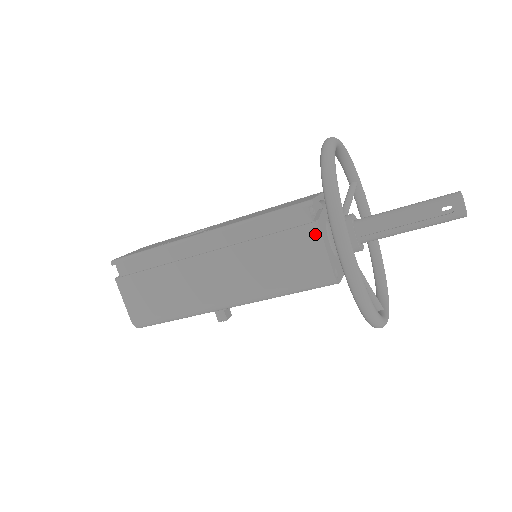
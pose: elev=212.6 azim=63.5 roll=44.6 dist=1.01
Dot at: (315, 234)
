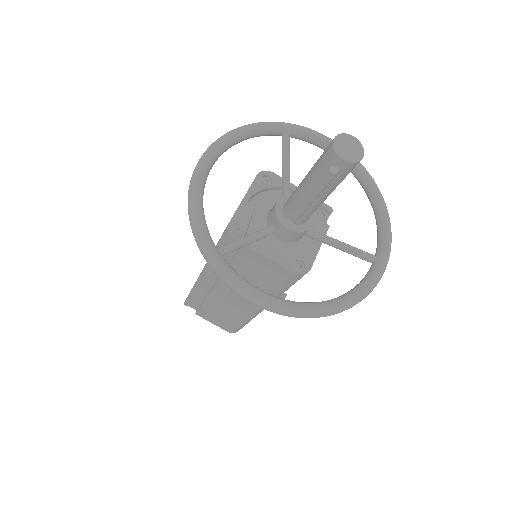
Dot at: (252, 252)
